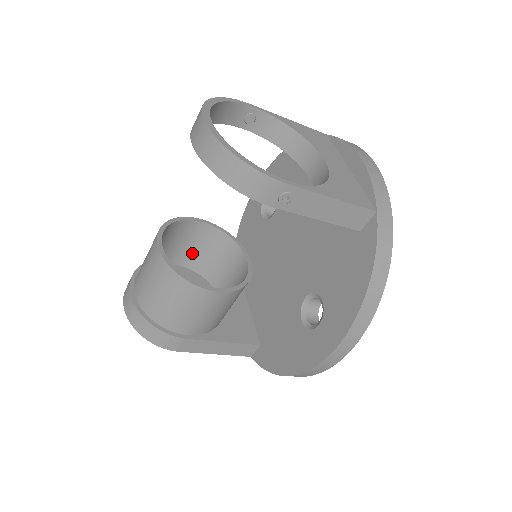
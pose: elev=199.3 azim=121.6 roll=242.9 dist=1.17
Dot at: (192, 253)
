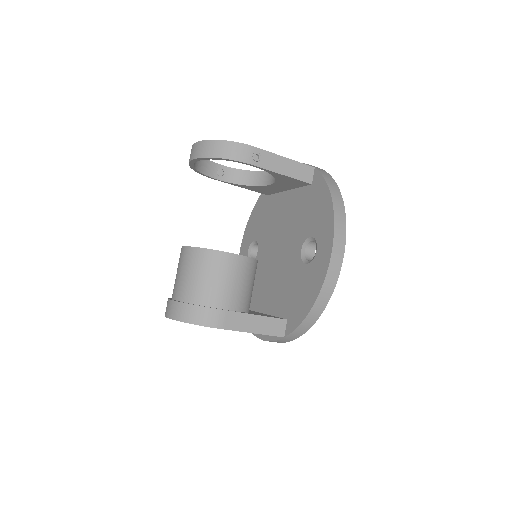
Dot at: occluded
